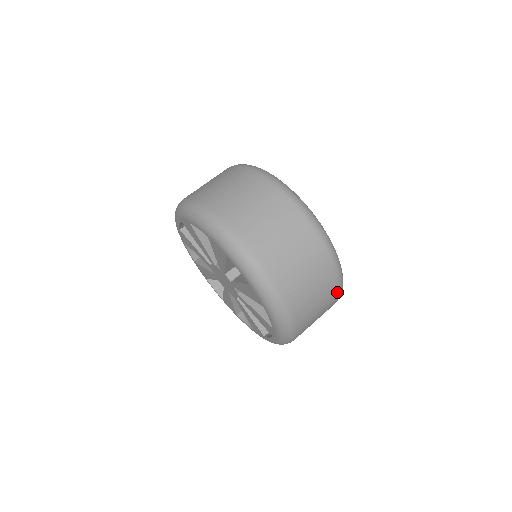
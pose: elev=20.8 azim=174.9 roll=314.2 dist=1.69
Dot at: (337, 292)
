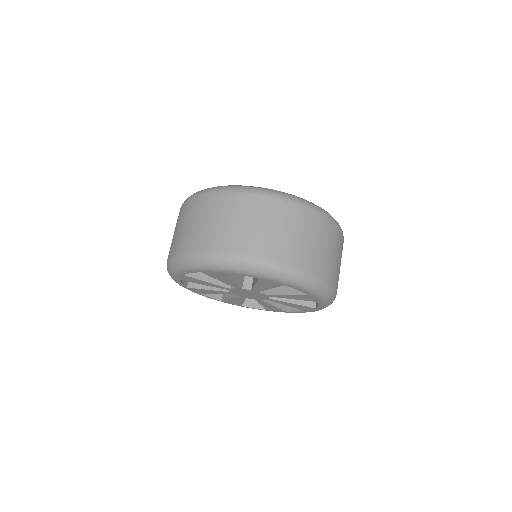
Dot at: occluded
